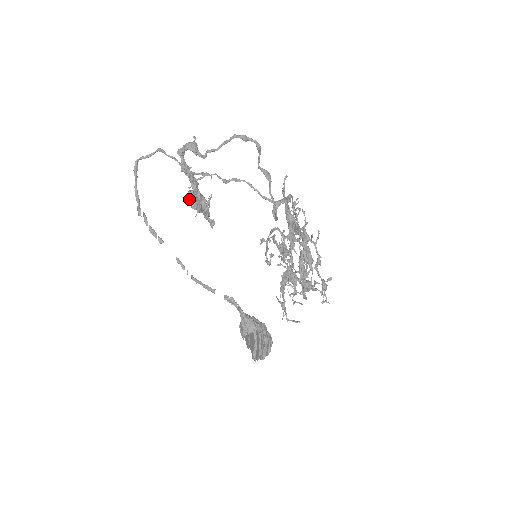
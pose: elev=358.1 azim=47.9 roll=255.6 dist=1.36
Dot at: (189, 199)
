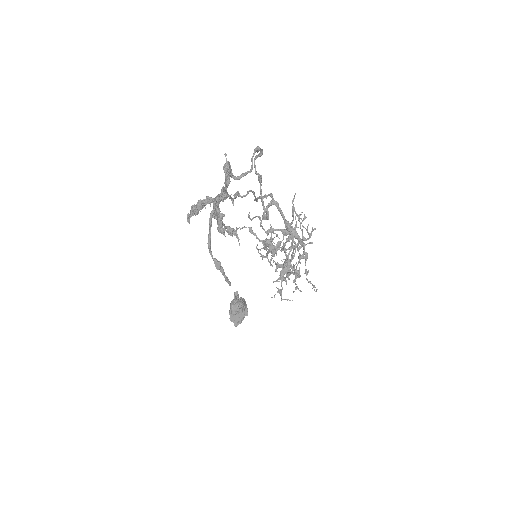
Dot at: (221, 224)
